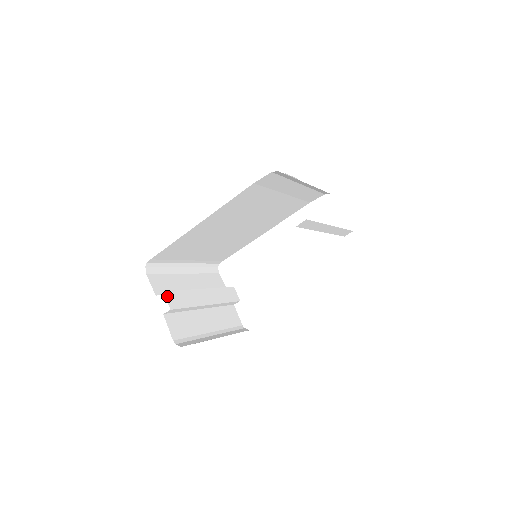
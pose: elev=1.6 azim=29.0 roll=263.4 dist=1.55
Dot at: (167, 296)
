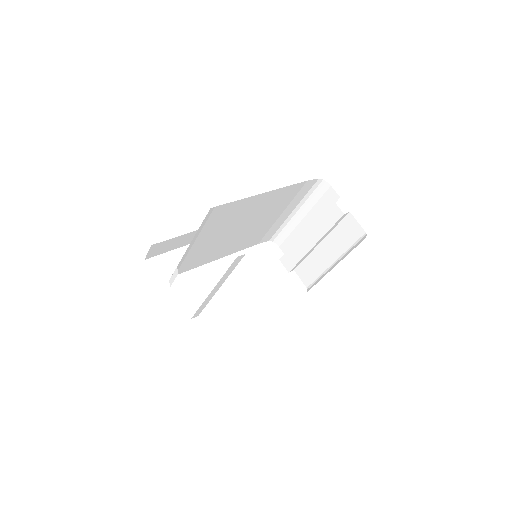
Dot at: occluded
